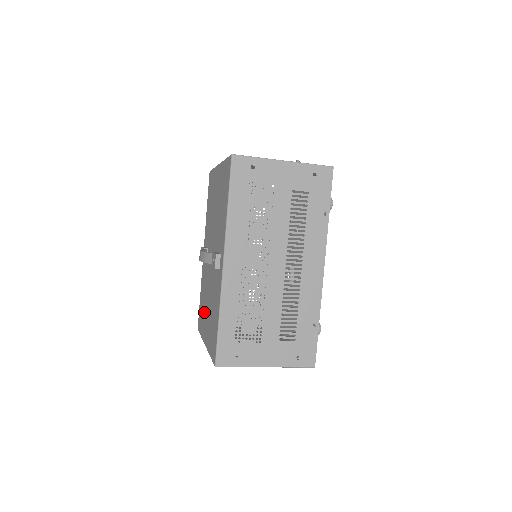
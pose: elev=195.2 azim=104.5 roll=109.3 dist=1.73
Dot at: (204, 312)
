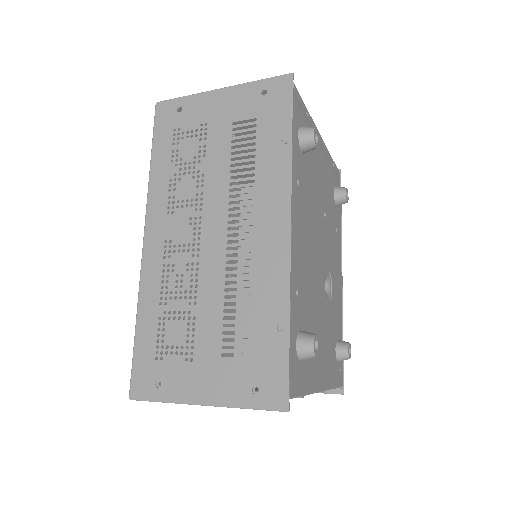
Dot at: occluded
